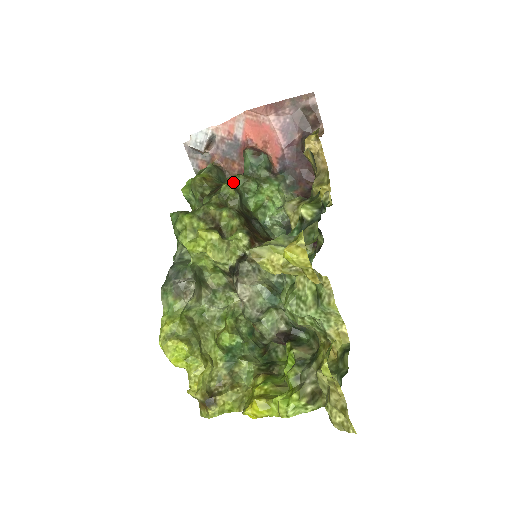
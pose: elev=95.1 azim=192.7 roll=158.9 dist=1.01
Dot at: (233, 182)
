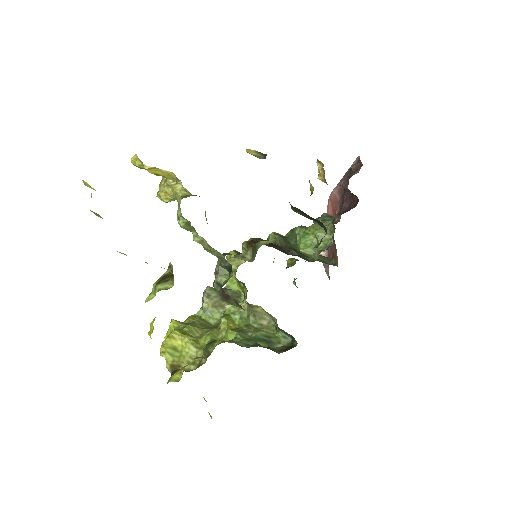
Dot at: (286, 235)
